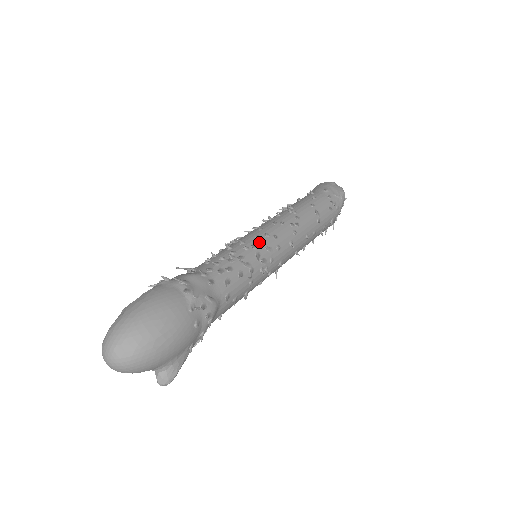
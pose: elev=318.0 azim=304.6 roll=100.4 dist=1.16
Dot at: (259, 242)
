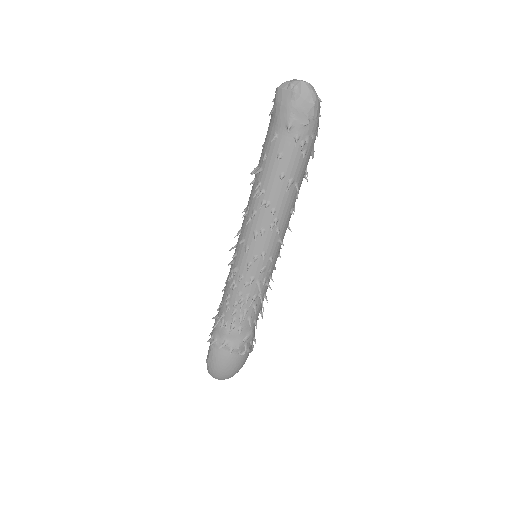
Dot at: (253, 271)
